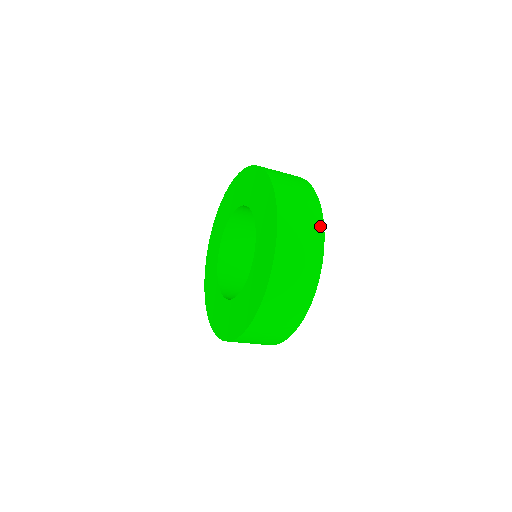
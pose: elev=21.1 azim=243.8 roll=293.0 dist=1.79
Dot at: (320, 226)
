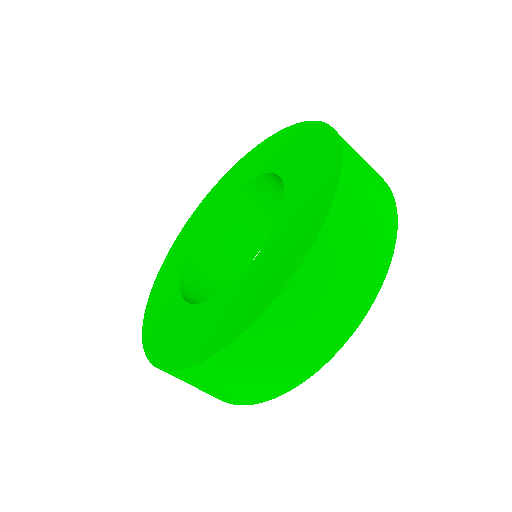
Dot at: (368, 299)
